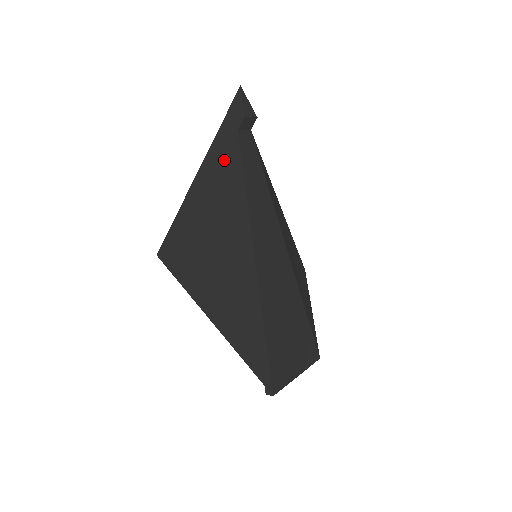
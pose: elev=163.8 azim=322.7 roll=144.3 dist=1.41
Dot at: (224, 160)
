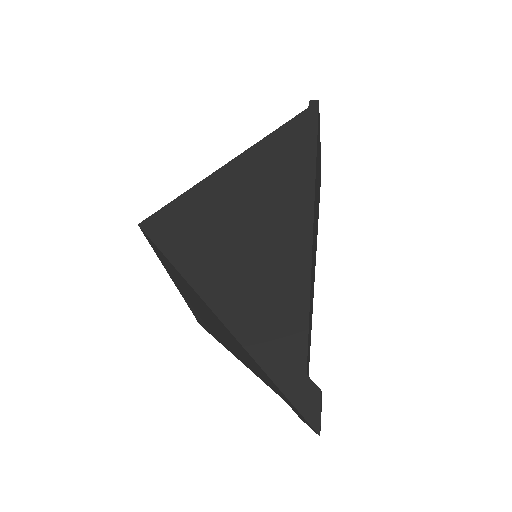
Dot at: (256, 368)
